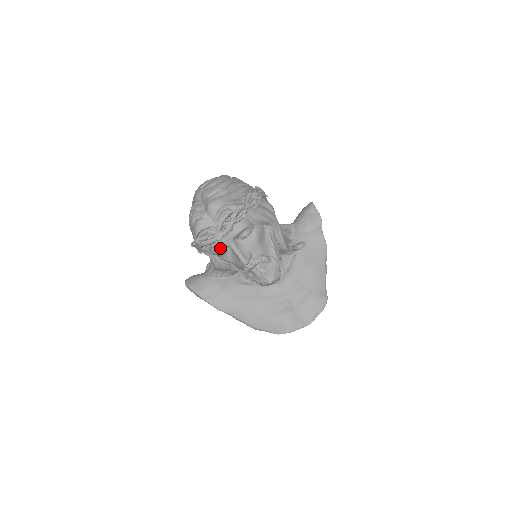
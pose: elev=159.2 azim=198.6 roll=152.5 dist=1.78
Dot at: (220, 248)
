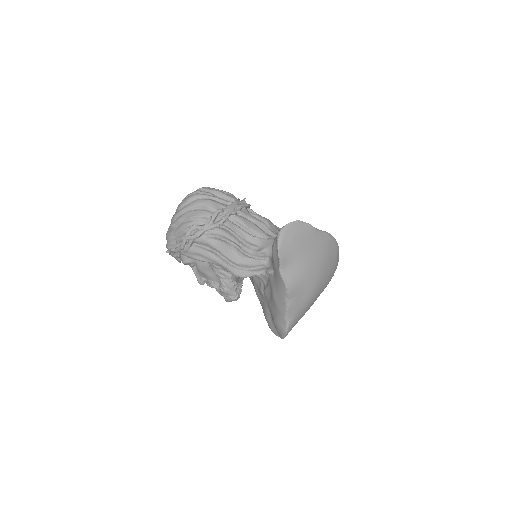
Dot at: occluded
